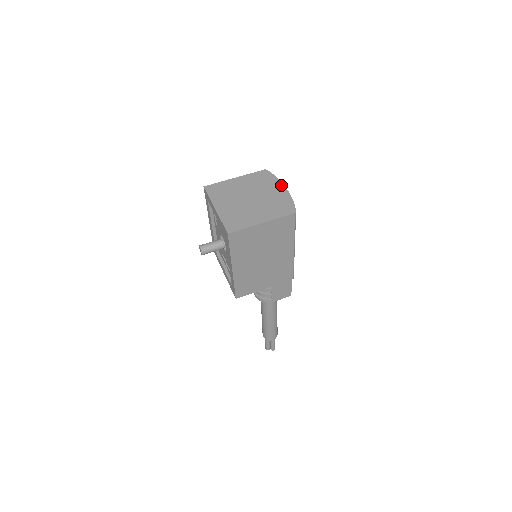
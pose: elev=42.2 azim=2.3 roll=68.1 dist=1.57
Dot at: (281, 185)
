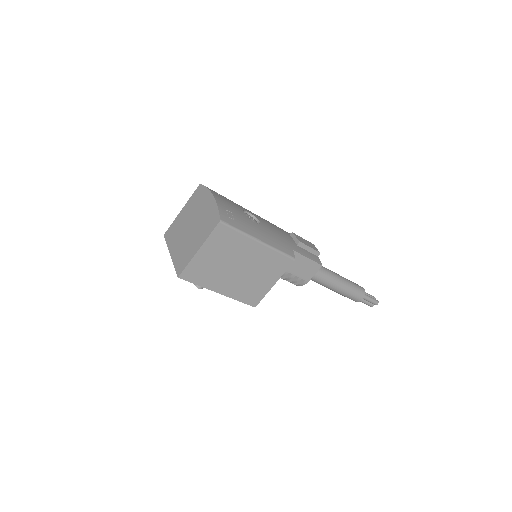
Dot at: (210, 195)
